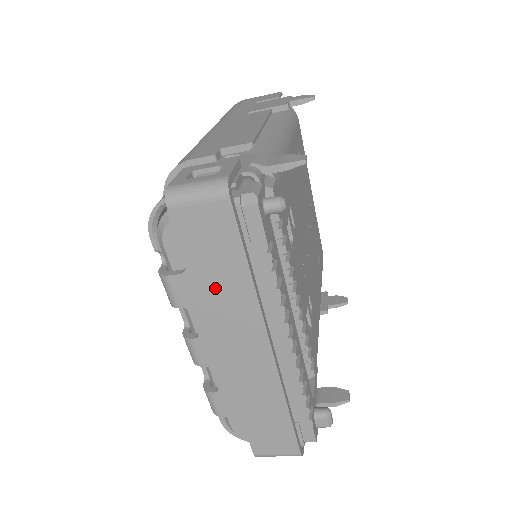
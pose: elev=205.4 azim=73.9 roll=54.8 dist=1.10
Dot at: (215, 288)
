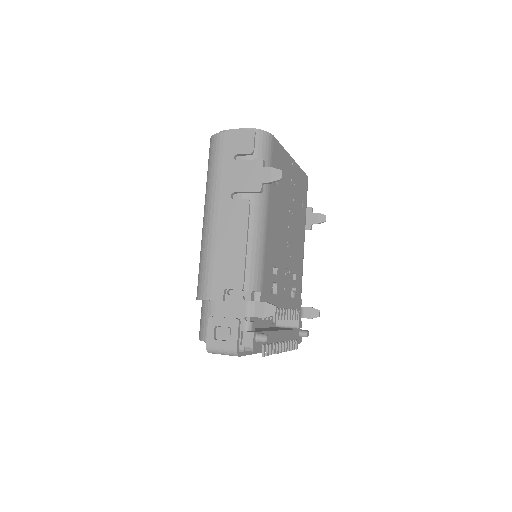
Dot at: occluded
